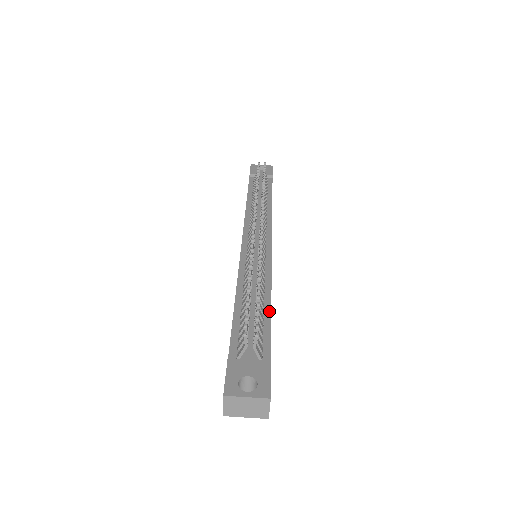
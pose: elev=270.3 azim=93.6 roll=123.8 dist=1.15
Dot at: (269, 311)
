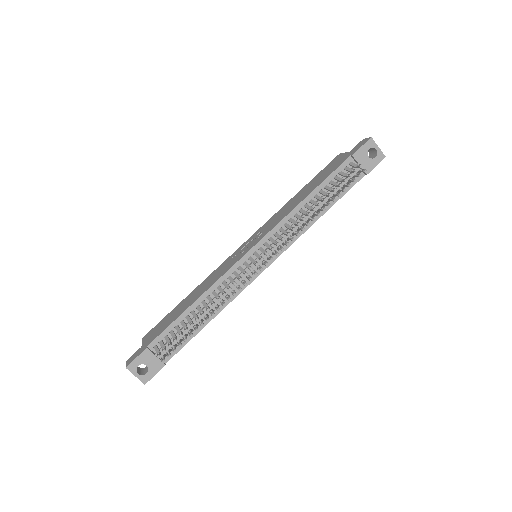
Dot at: (201, 328)
